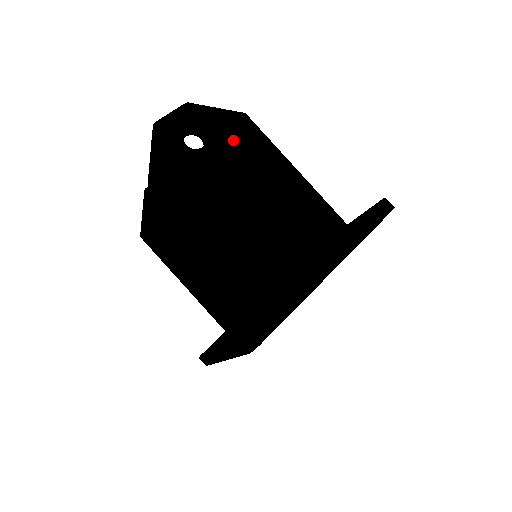
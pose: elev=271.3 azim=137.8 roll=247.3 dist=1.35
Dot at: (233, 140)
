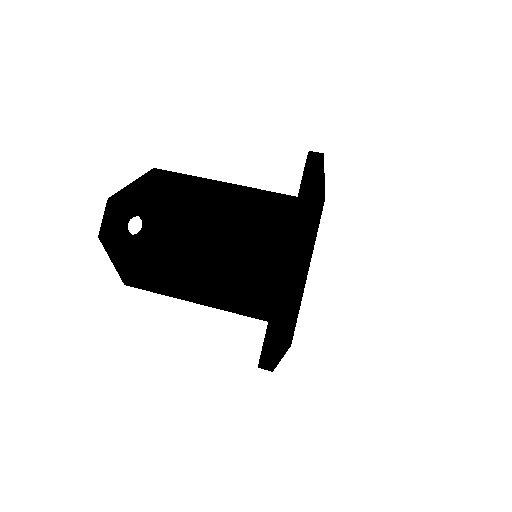
Dot at: (159, 200)
